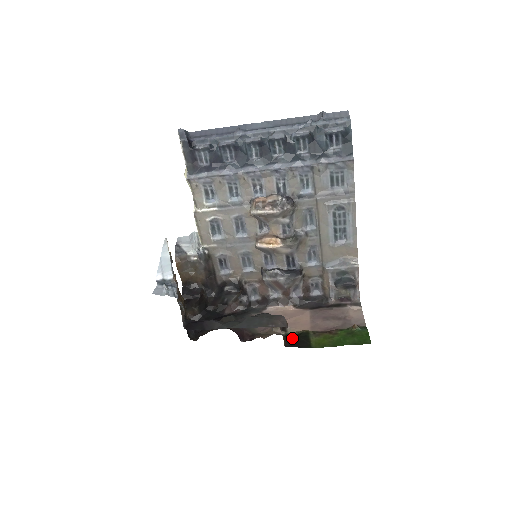
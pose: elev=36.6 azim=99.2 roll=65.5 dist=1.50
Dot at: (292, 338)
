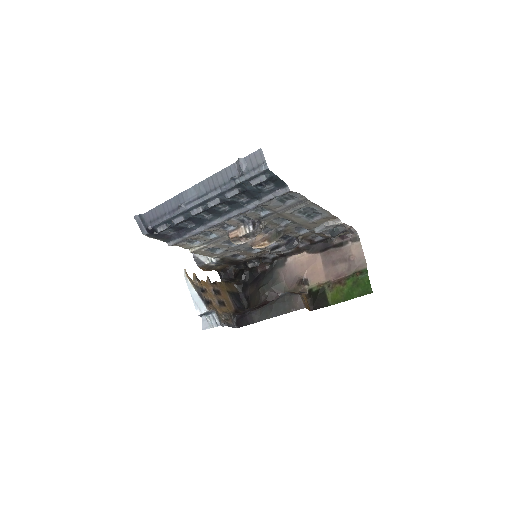
Dot at: (313, 298)
